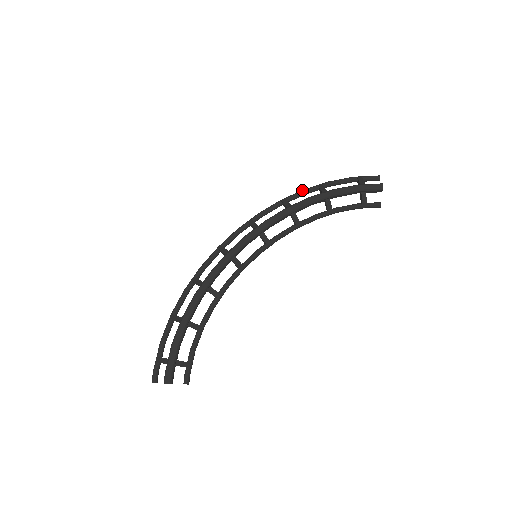
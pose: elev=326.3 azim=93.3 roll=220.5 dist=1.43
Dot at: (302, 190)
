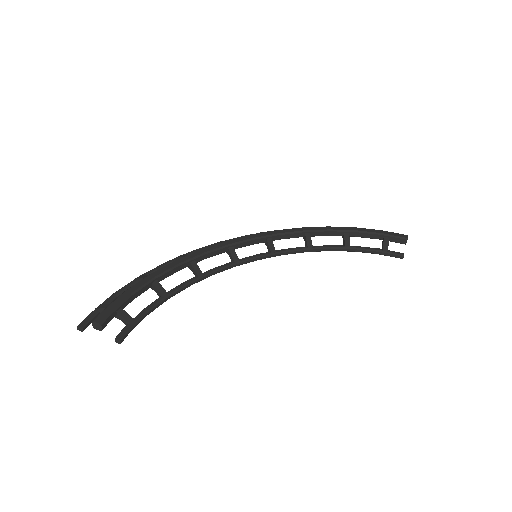
Dot at: occluded
